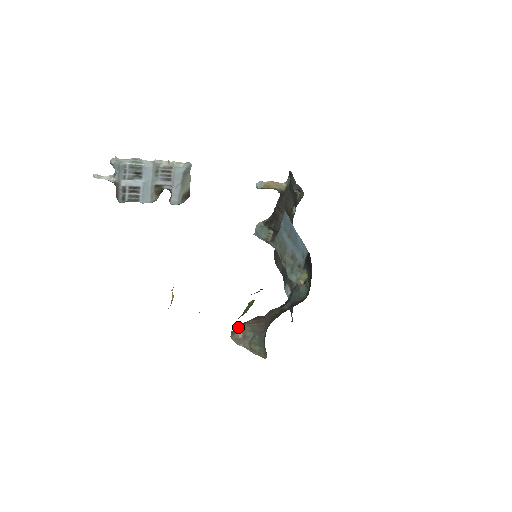
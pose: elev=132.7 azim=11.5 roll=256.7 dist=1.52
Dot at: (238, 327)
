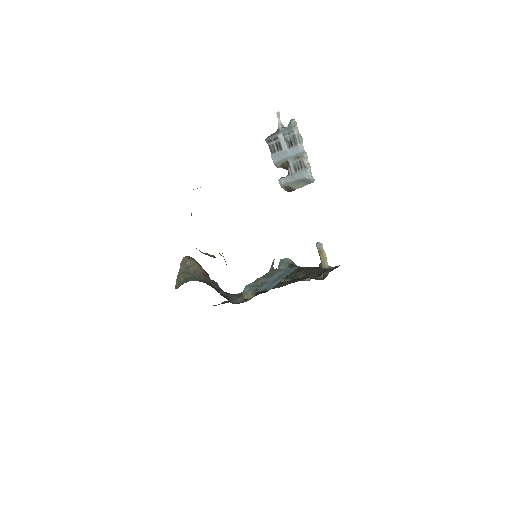
Dot at: (195, 260)
